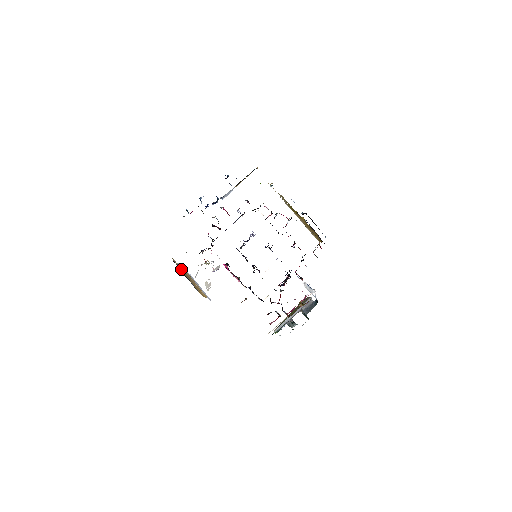
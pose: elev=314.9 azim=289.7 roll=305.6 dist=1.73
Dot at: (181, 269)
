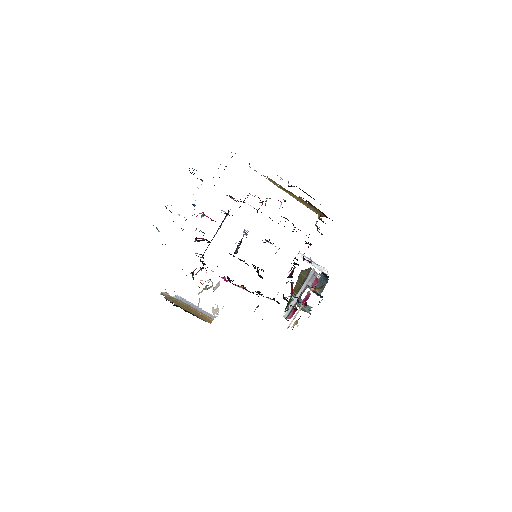
Dot at: (177, 304)
